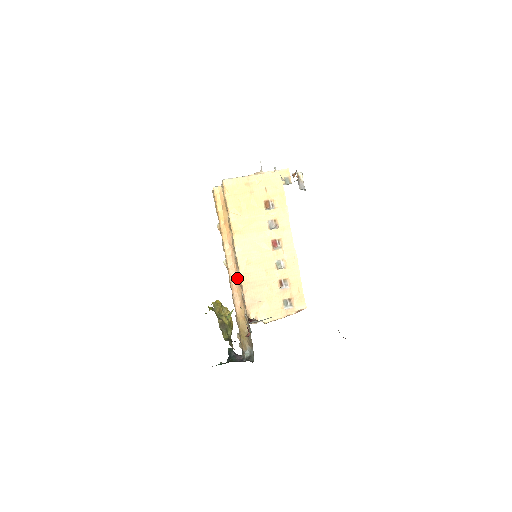
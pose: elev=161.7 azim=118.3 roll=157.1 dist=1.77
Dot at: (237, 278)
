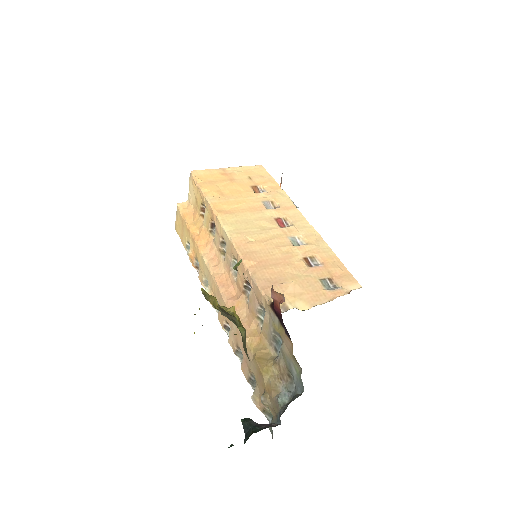
Dot at: (233, 289)
